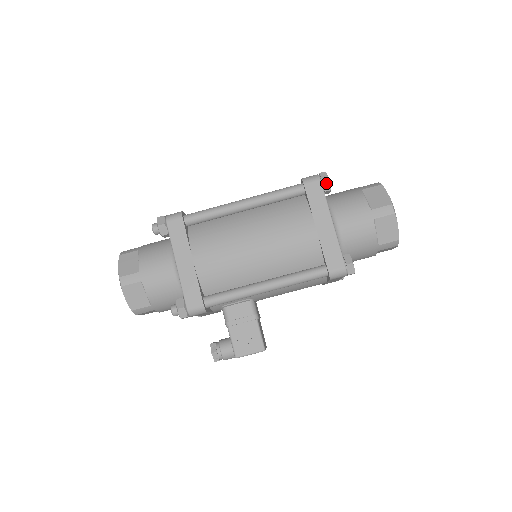
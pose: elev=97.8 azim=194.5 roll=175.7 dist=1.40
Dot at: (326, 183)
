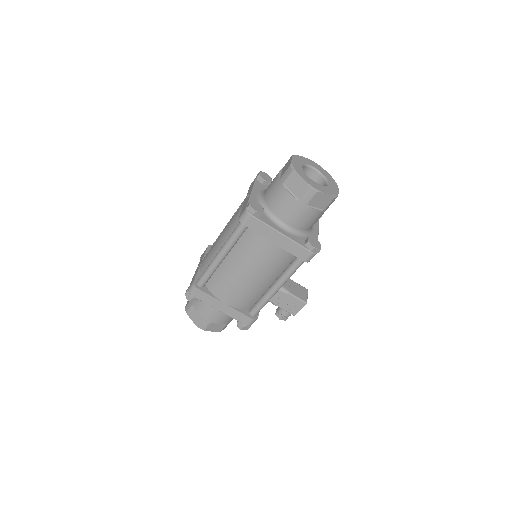
Dot at: (256, 214)
